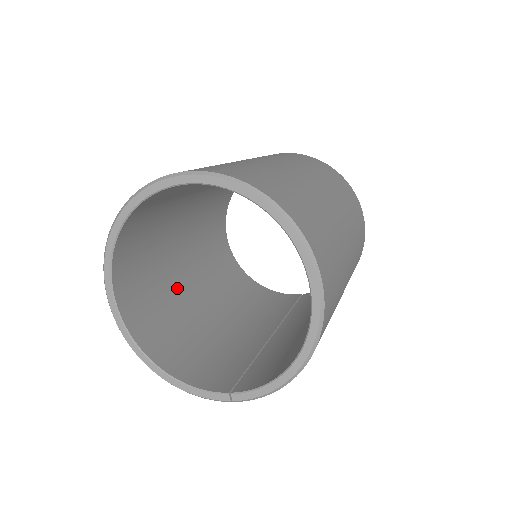
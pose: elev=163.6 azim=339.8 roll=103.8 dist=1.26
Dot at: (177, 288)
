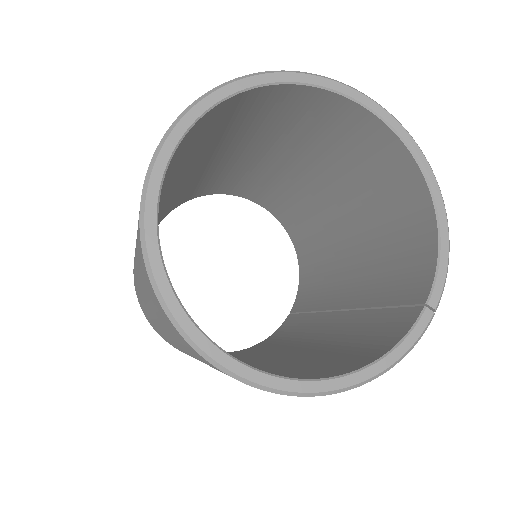
Dot at: occluded
